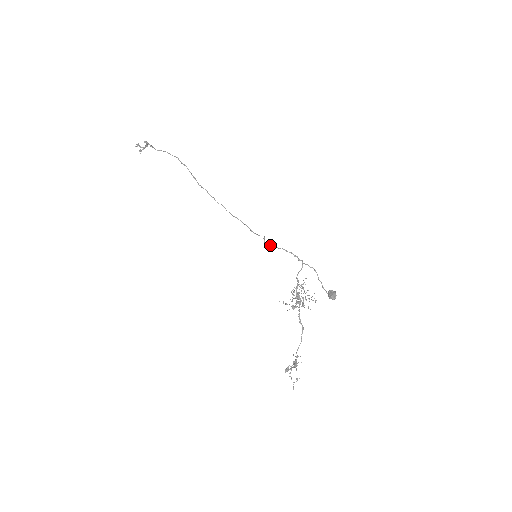
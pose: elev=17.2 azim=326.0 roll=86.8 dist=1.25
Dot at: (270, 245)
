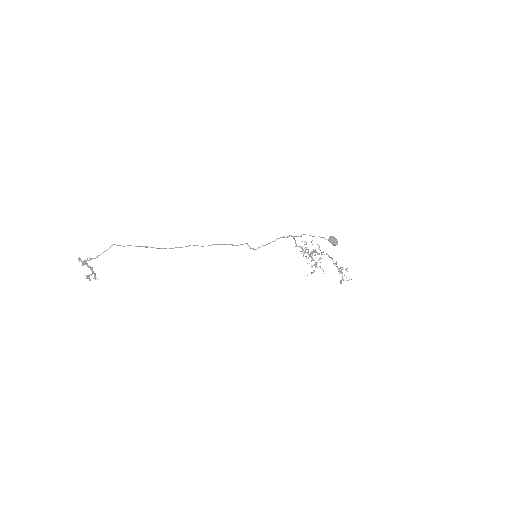
Dot at: occluded
